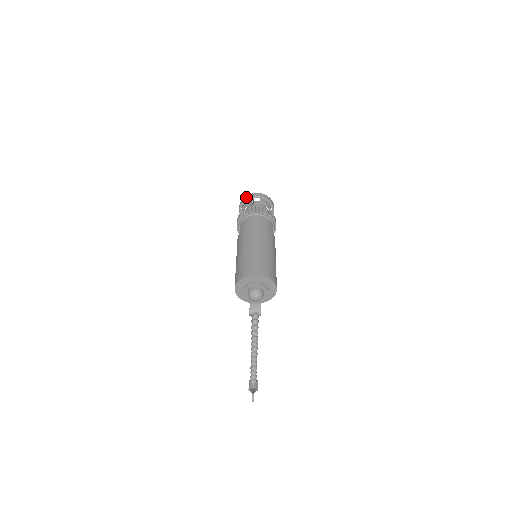
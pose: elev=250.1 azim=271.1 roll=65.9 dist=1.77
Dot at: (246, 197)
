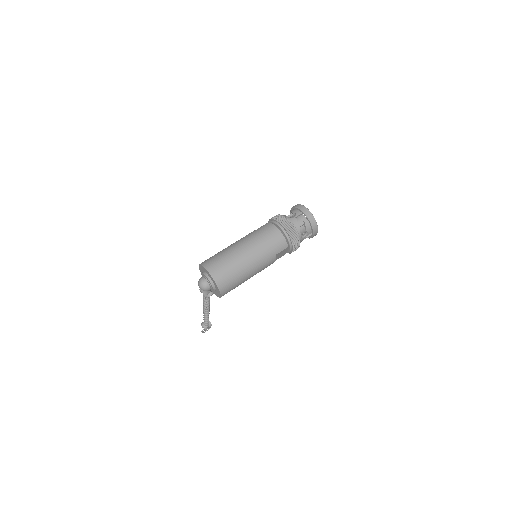
Dot at: (300, 206)
